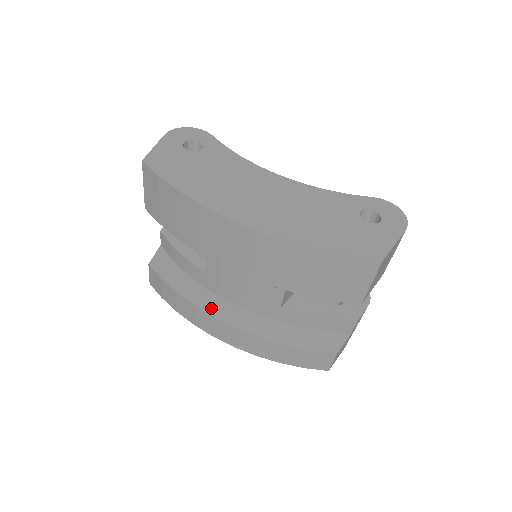
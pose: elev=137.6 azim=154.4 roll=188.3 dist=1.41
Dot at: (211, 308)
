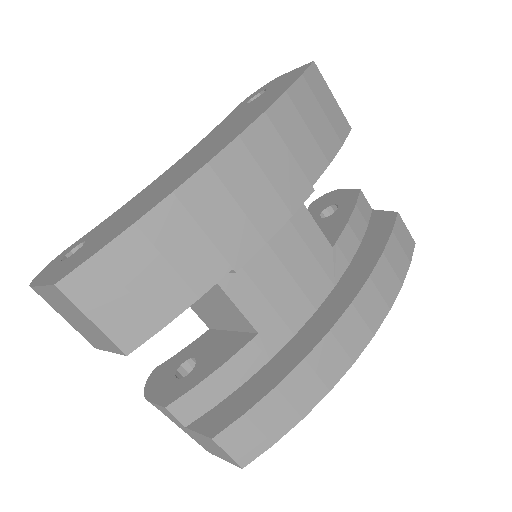
Dot at: (312, 339)
